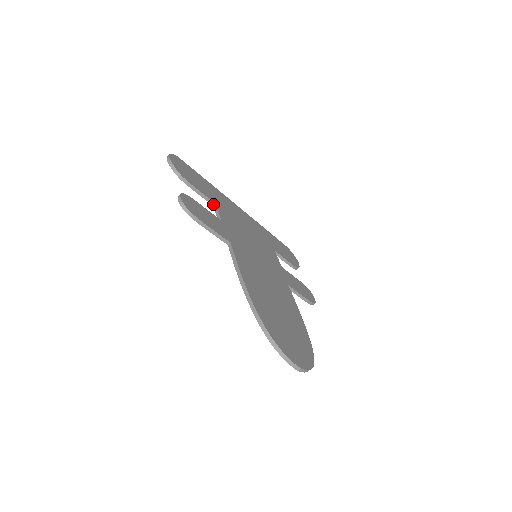
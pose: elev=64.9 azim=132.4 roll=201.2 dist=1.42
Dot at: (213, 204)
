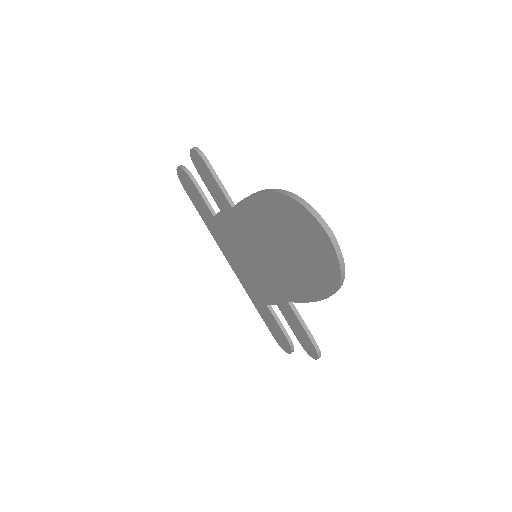
Dot at: (213, 214)
